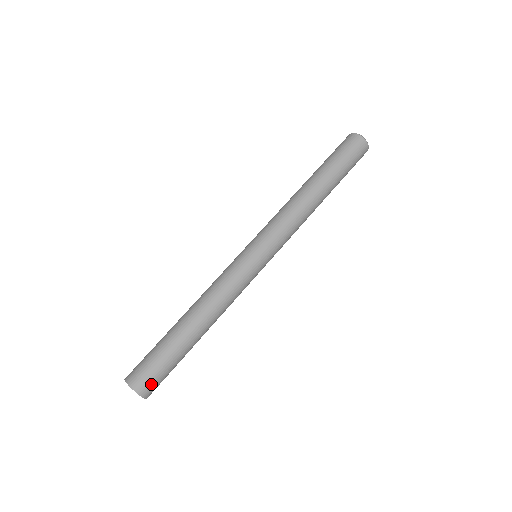
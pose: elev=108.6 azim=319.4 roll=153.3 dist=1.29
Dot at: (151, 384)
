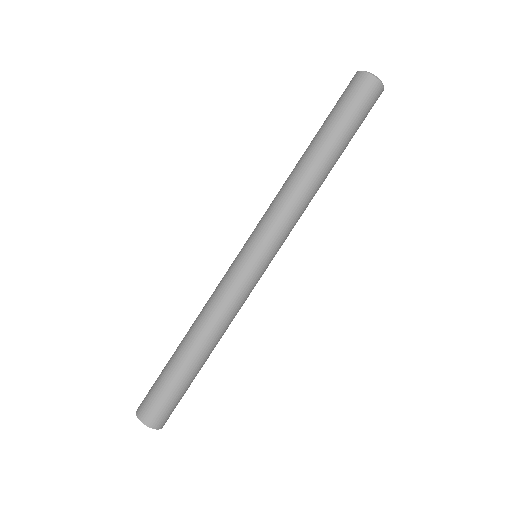
Dot at: (164, 416)
